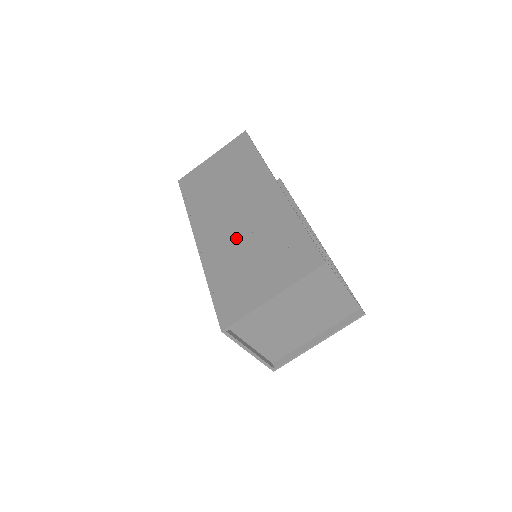
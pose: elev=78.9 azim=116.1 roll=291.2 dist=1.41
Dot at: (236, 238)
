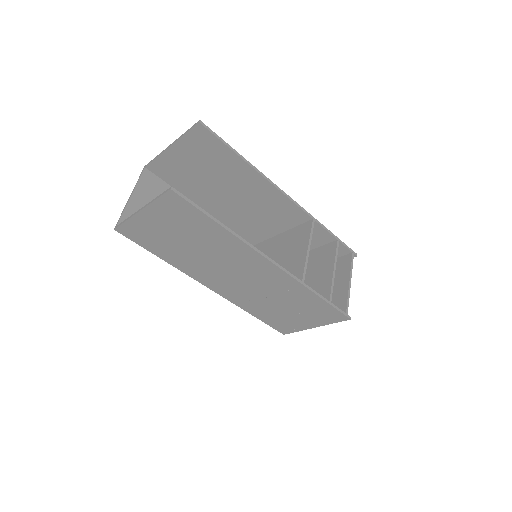
Dot at: (256, 295)
